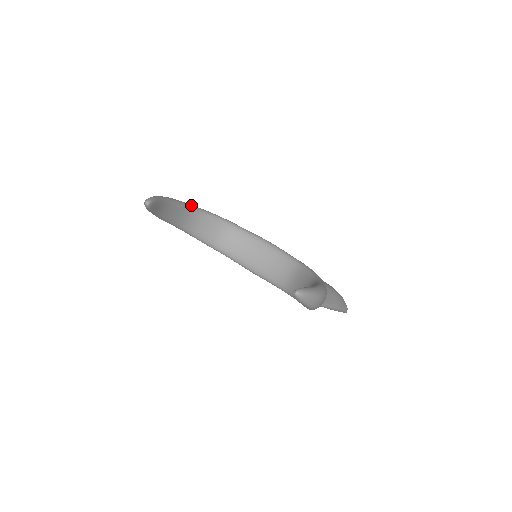
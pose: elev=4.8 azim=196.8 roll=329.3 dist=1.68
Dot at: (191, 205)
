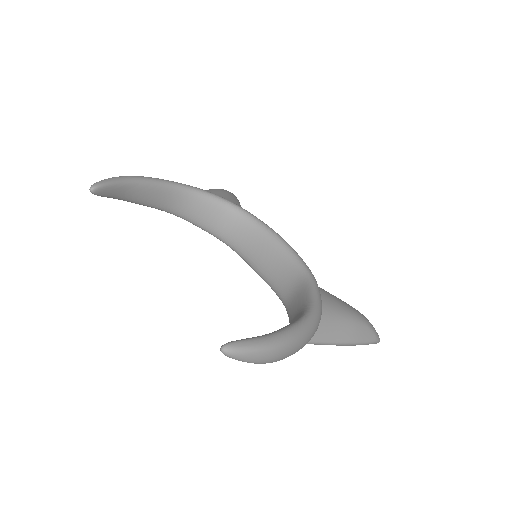
Dot at: (179, 184)
